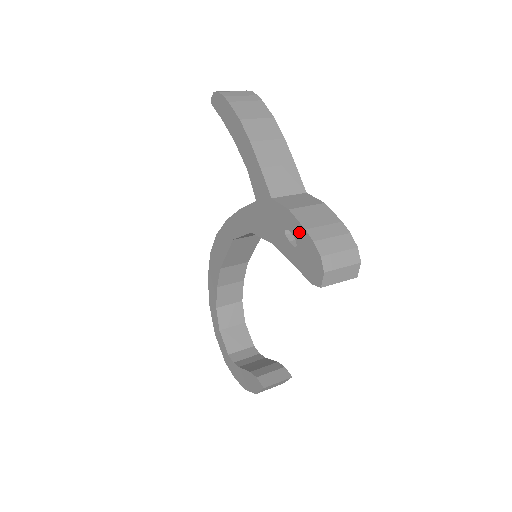
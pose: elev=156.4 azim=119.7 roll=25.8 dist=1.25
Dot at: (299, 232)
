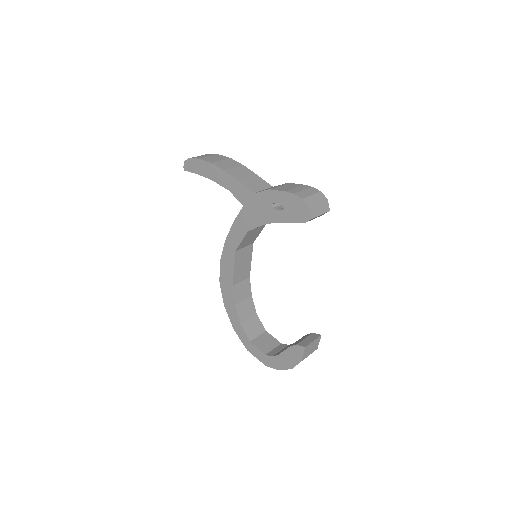
Dot at: (282, 197)
